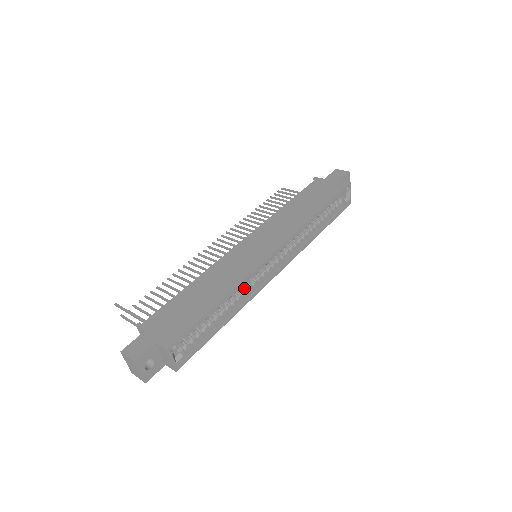
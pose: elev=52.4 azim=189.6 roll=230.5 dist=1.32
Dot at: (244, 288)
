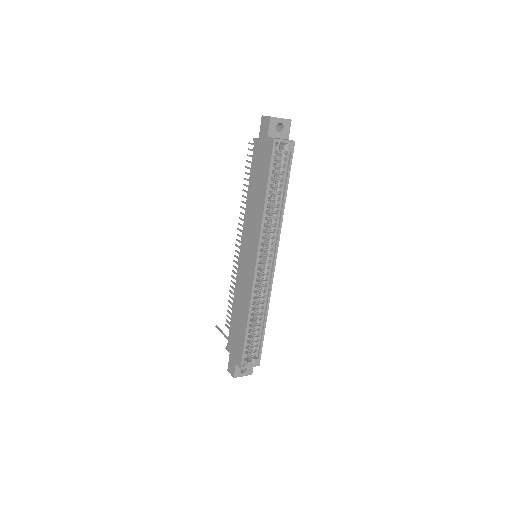
Dot at: (260, 294)
